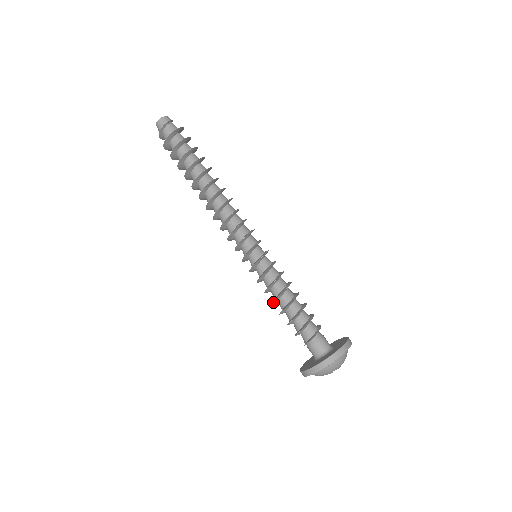
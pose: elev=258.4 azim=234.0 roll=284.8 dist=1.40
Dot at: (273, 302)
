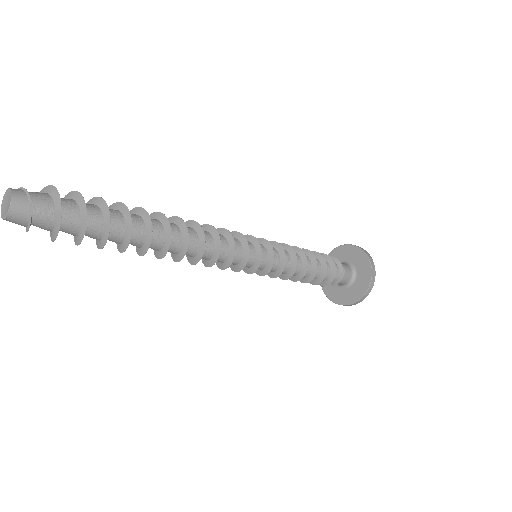
Dot at: (293, 279)
